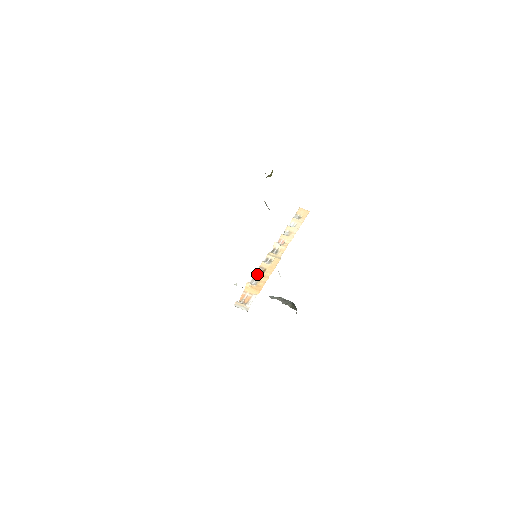
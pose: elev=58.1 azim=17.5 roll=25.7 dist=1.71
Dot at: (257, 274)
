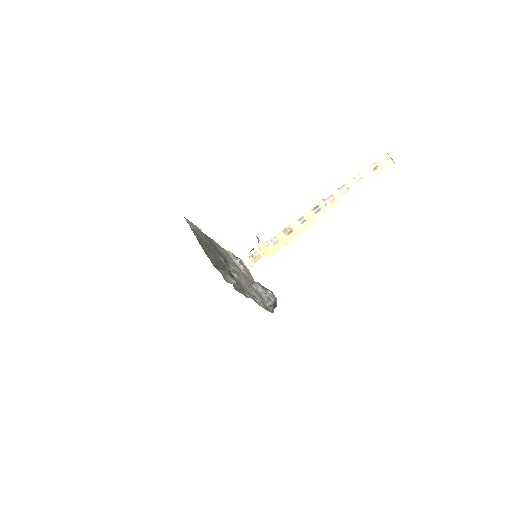
Dot at: (281, 234)
